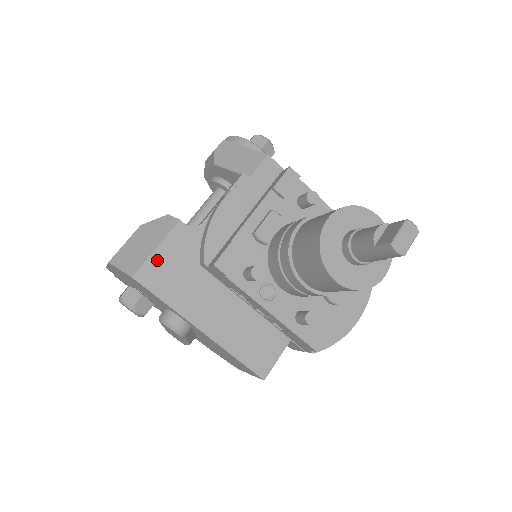
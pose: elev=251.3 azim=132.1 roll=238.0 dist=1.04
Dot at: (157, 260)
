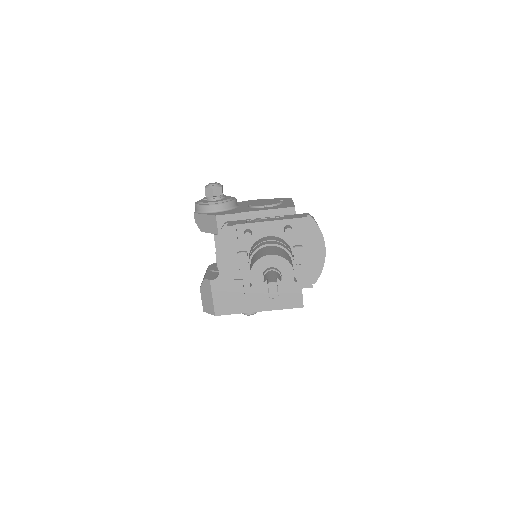
Dot at: (217, 302)
